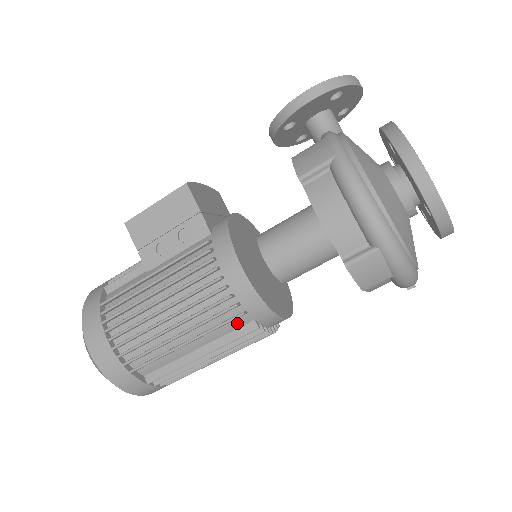
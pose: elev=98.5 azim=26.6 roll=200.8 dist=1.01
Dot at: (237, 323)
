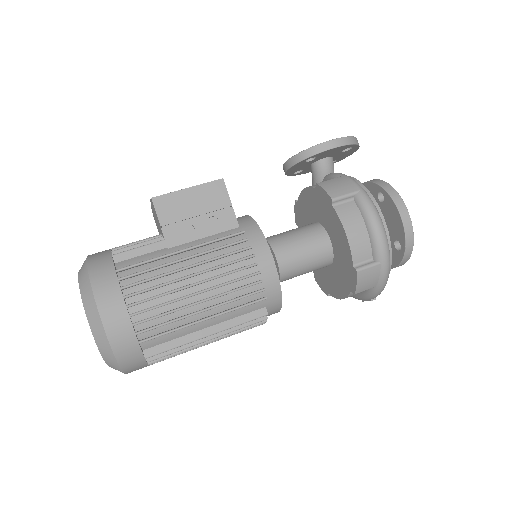
Dot at: (252, 307)
